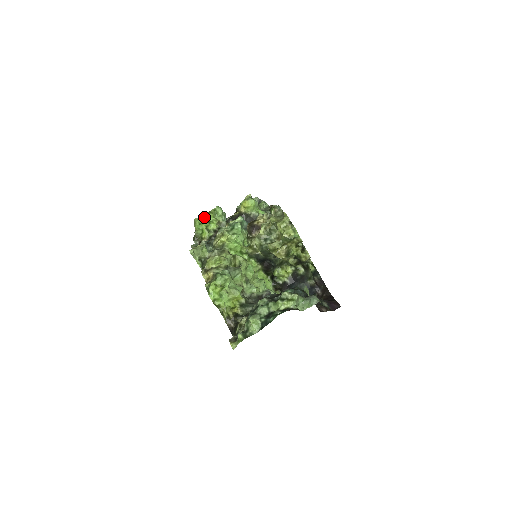
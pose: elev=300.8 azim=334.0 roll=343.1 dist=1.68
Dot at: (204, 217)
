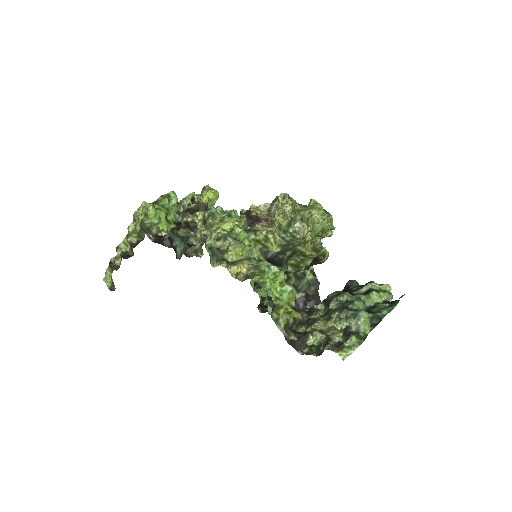
Dot at: occluded
